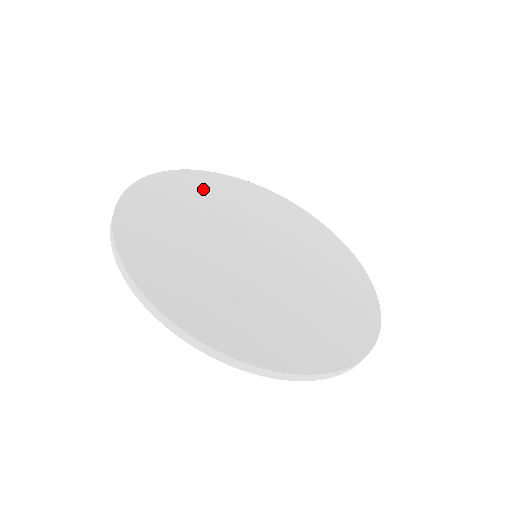
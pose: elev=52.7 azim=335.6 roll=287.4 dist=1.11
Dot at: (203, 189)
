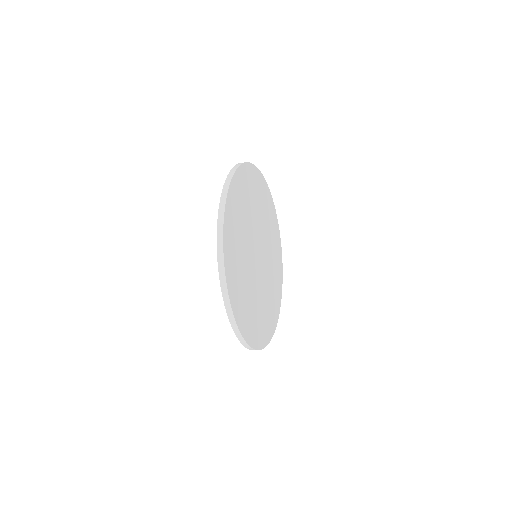
Dot at: (260, 193)
